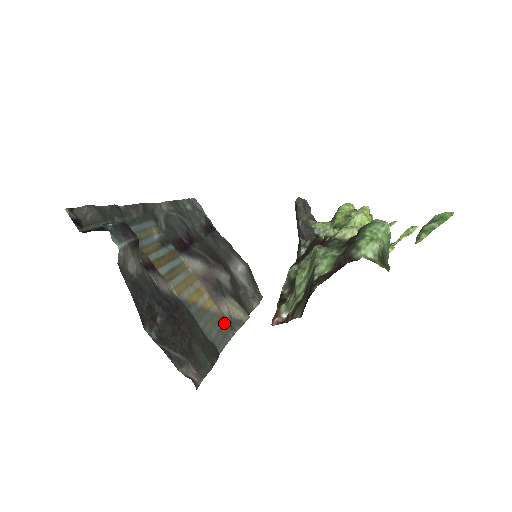
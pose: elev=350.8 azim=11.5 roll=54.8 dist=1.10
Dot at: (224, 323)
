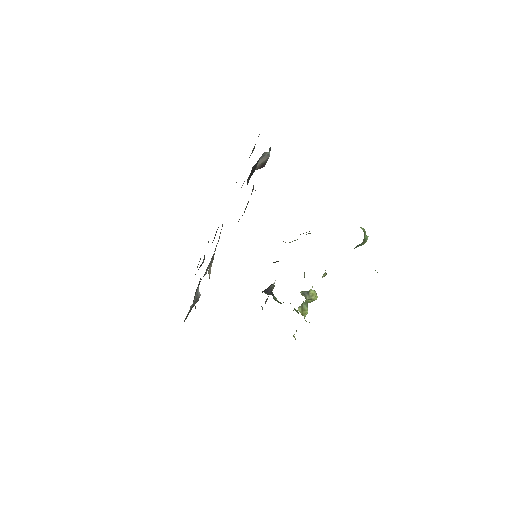
Dot at: occluded
